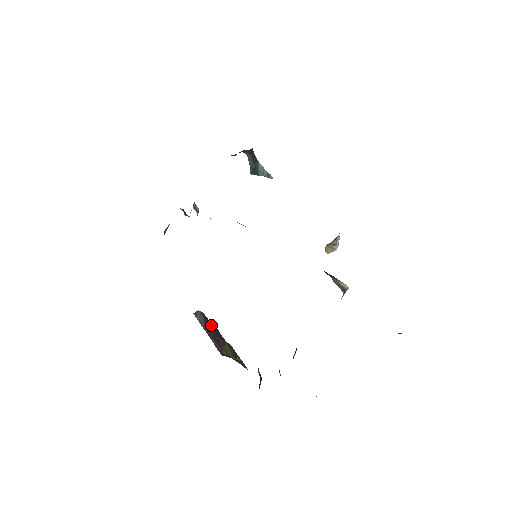
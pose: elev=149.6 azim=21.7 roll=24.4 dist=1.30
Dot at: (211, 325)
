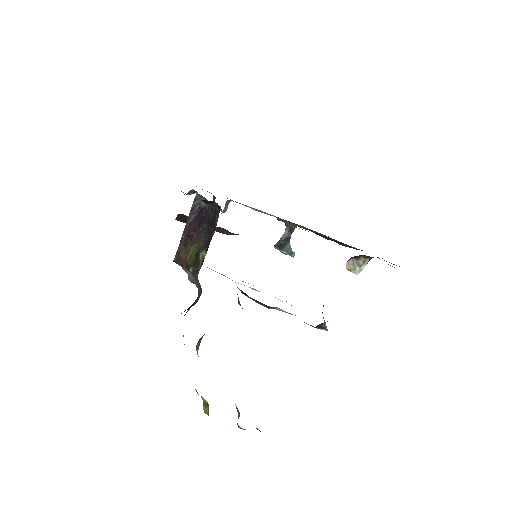
Dot at: (200, 217)
